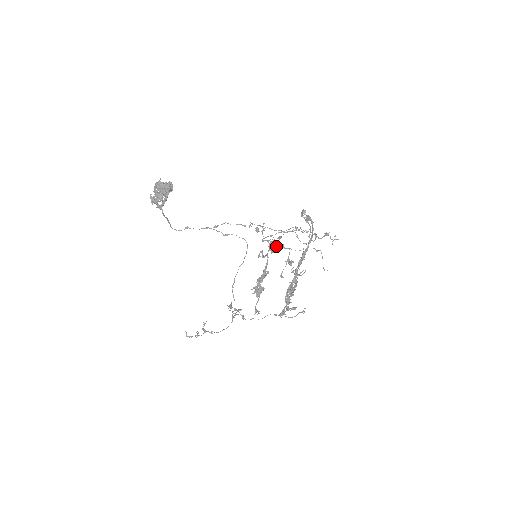
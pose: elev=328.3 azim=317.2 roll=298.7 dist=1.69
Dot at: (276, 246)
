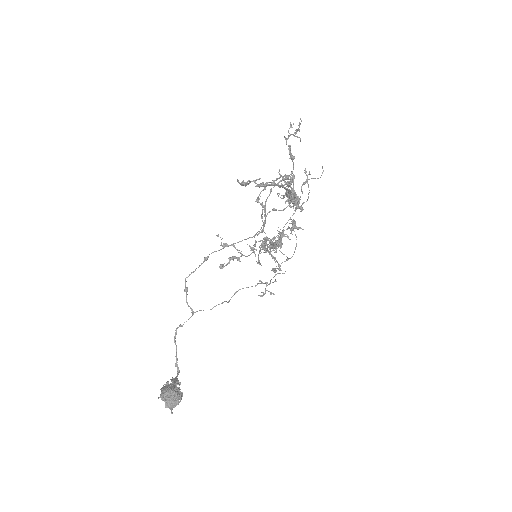
Dot at: (270, 243)
